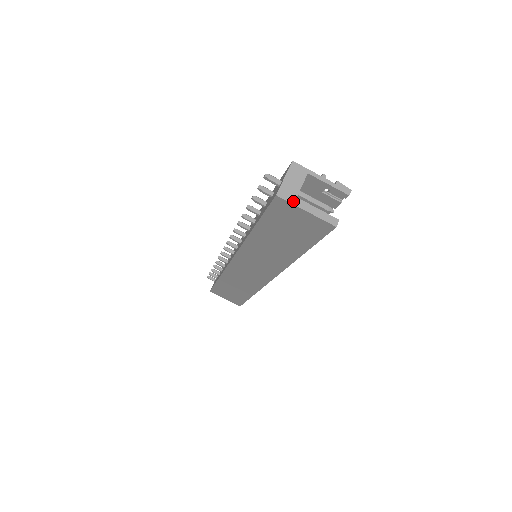
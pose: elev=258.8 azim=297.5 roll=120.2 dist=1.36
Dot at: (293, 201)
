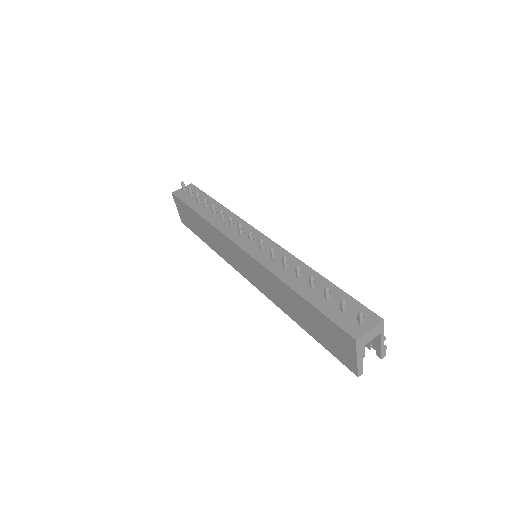
Dot at: (358, 349)
